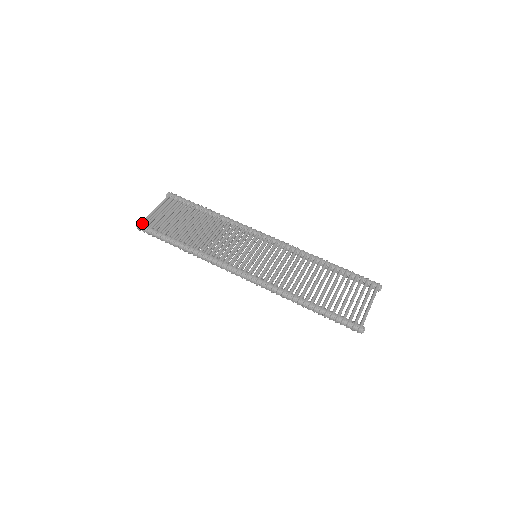
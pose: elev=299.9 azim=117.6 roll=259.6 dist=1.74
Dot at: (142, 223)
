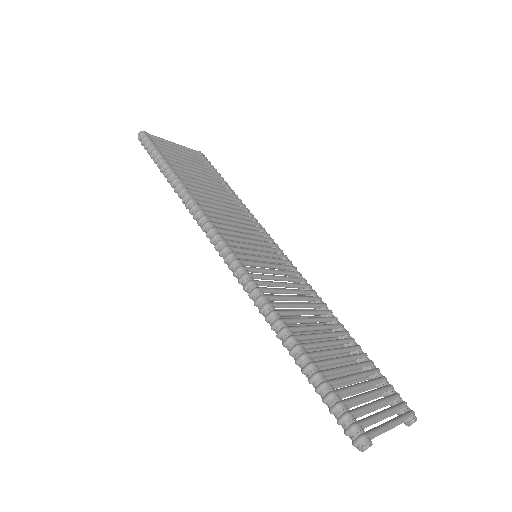
Dot at: (149, 134)
